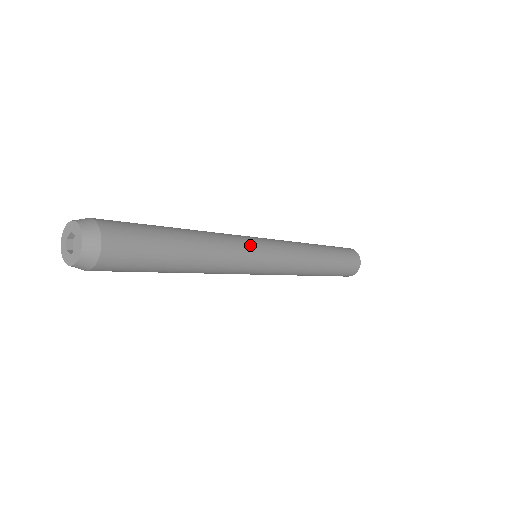
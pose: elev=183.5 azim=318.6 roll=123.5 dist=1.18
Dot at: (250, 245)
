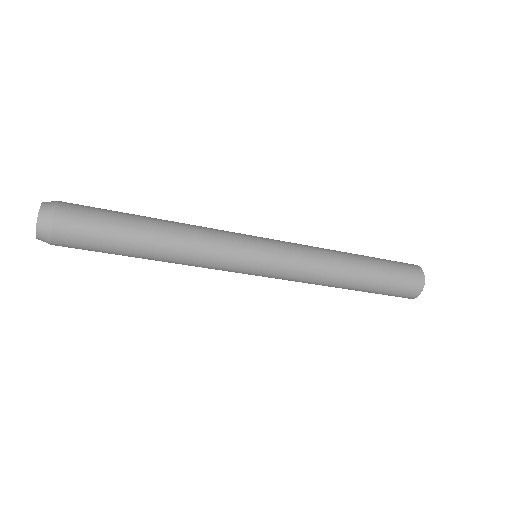
Dot at: (232, 232)
